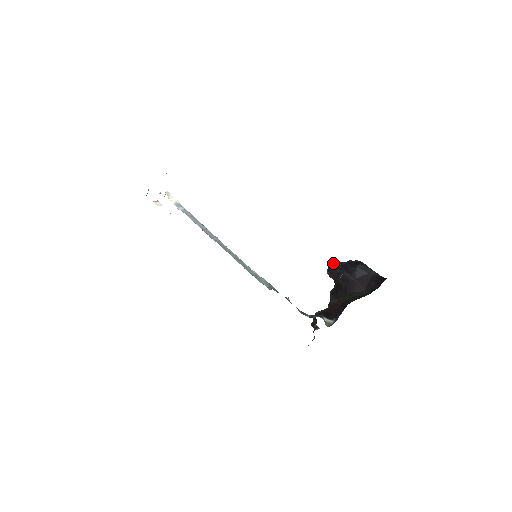
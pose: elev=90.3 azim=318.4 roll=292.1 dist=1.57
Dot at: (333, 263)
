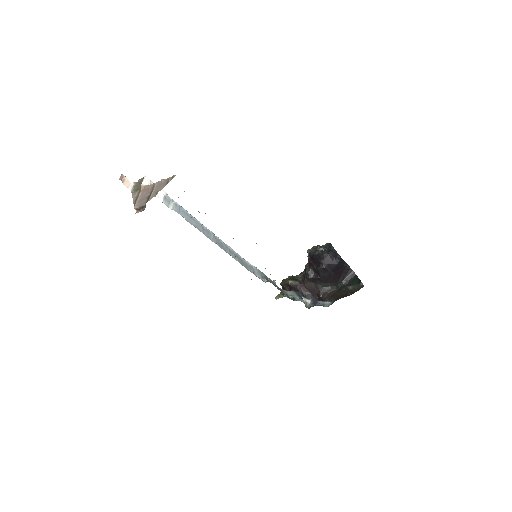
Dot at: (318, 256)
